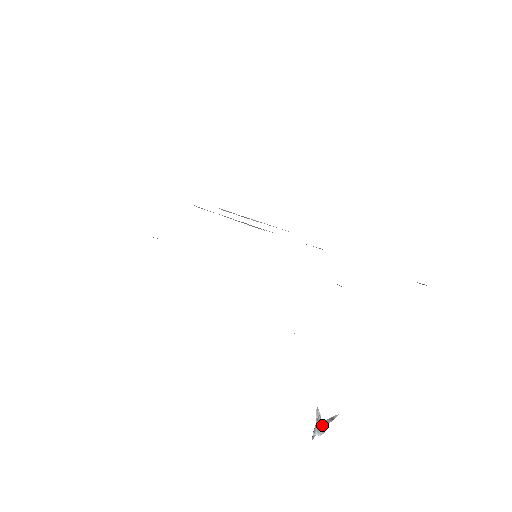
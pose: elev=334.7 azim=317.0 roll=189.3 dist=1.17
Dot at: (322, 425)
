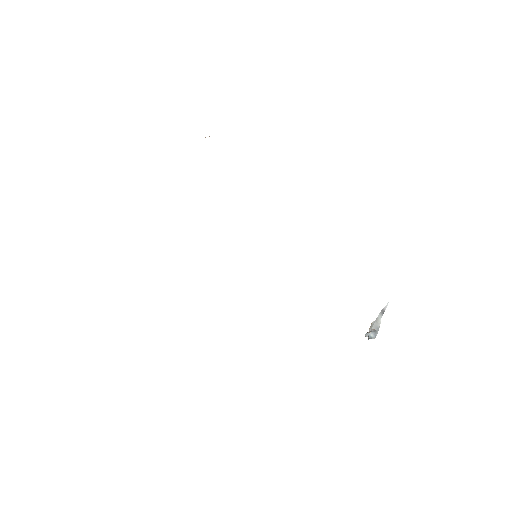
Dot at: (374, 333)
